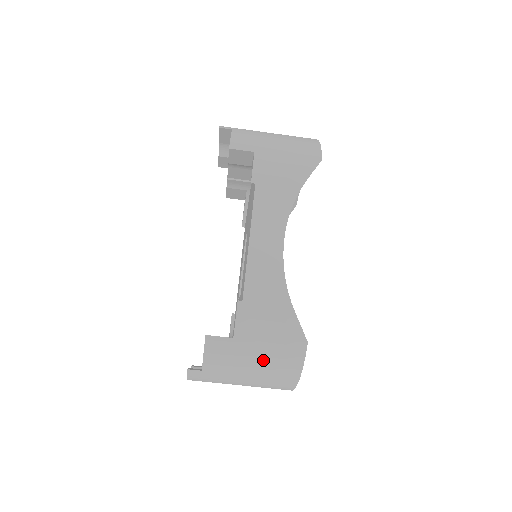
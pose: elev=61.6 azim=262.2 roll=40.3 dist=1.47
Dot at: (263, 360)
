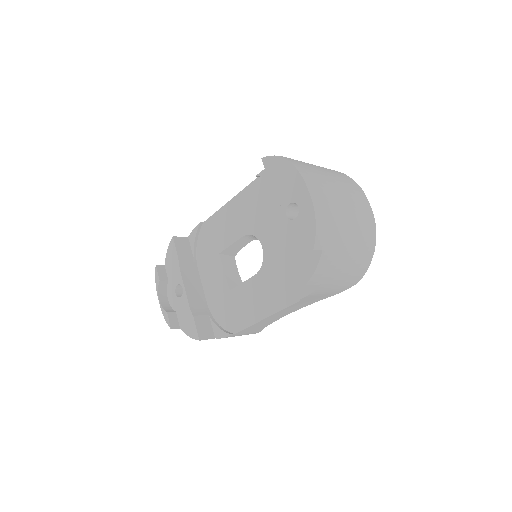
Dot at: occluded
